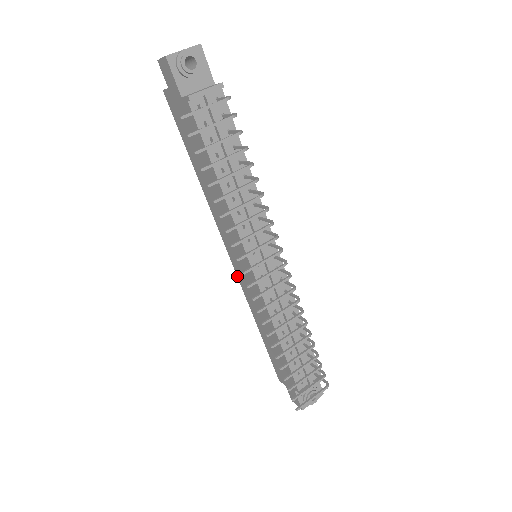
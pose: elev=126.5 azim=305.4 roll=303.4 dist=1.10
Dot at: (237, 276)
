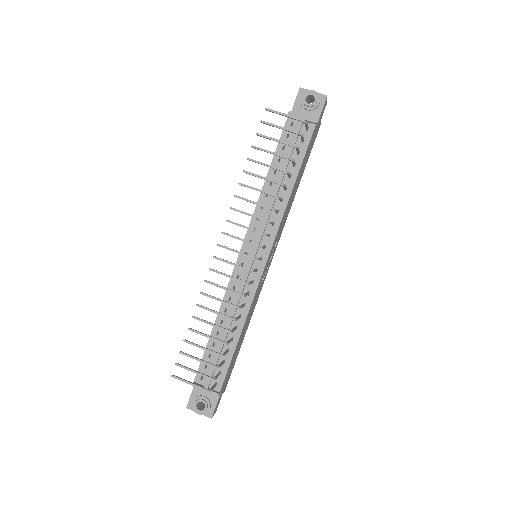
Dot at: occluded
